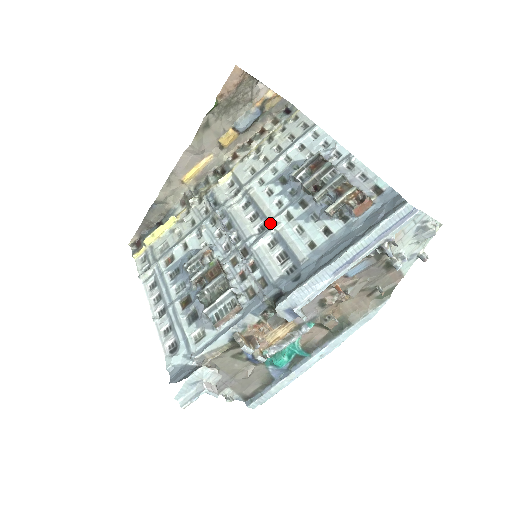
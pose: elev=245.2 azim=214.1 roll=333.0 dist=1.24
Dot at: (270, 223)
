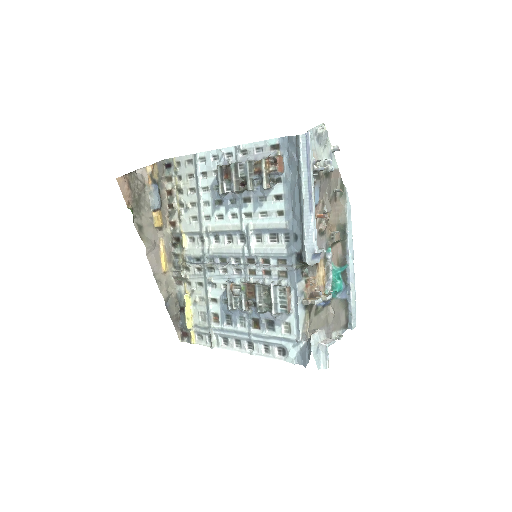
Dot at: (243, 231)
